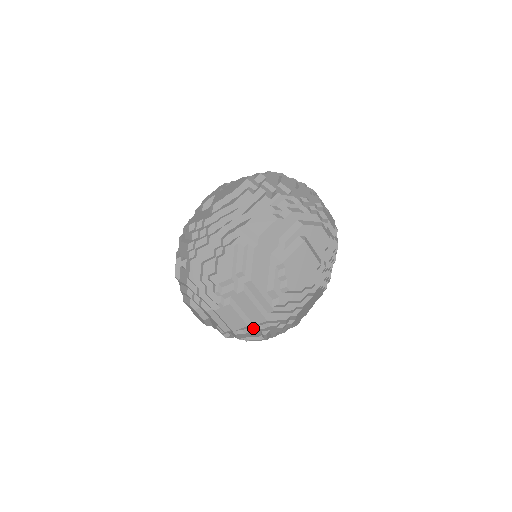
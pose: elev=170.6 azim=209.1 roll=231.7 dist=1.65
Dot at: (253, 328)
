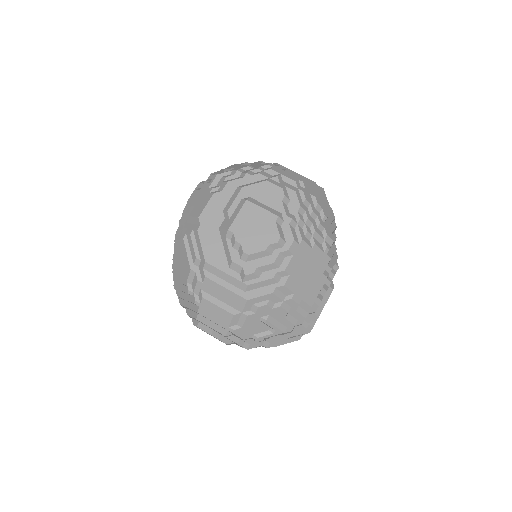
Dot at: (243, 317)
